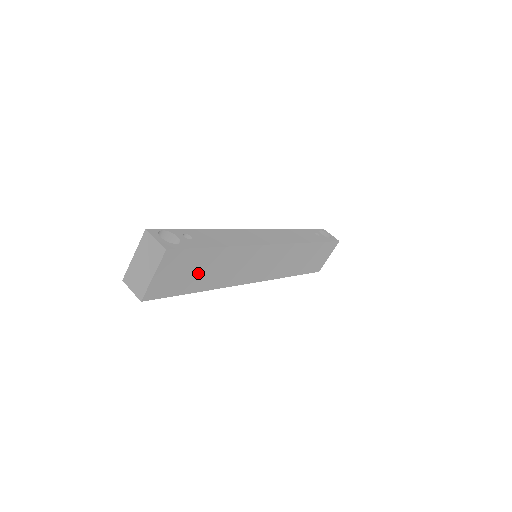
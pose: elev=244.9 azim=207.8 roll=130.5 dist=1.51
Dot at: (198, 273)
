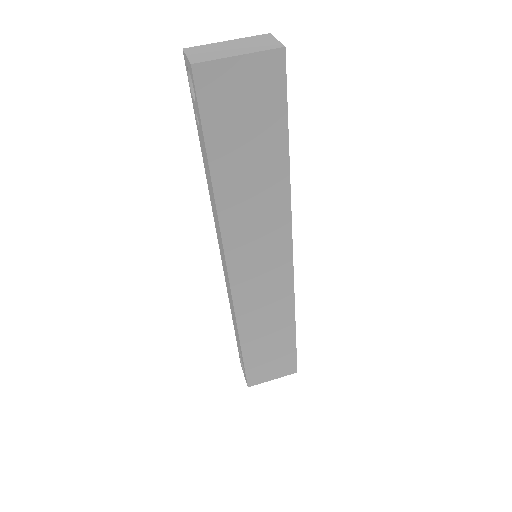
Dot at: (244, 146)
